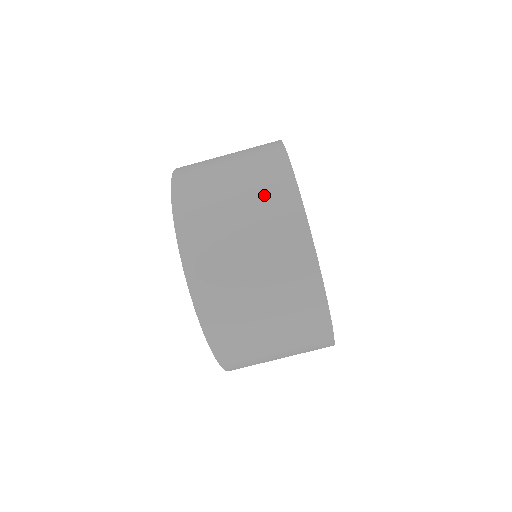
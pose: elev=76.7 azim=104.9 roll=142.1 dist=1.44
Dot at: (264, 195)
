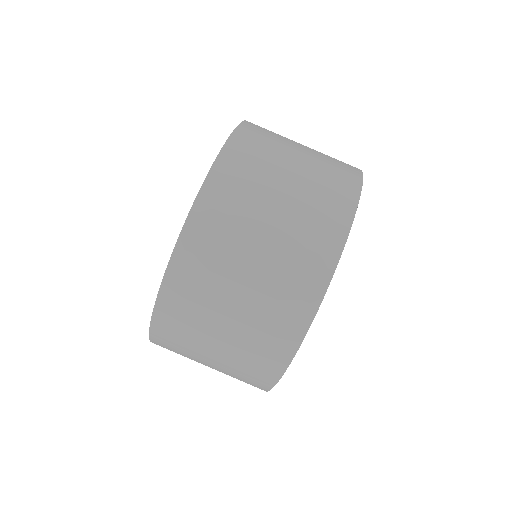
Dot at: (311, 218)
